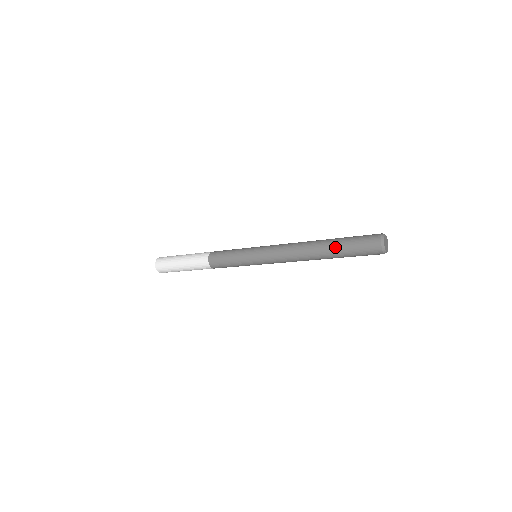
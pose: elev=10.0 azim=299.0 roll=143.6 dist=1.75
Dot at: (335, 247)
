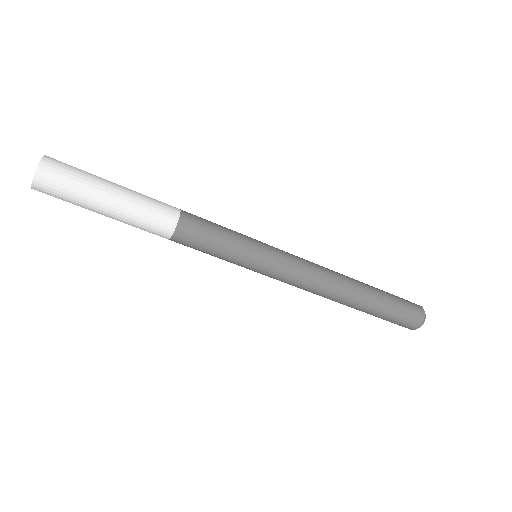
Dot at: (375, 306)
